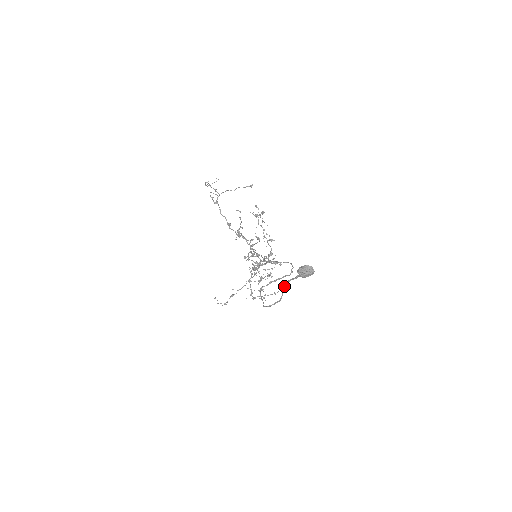
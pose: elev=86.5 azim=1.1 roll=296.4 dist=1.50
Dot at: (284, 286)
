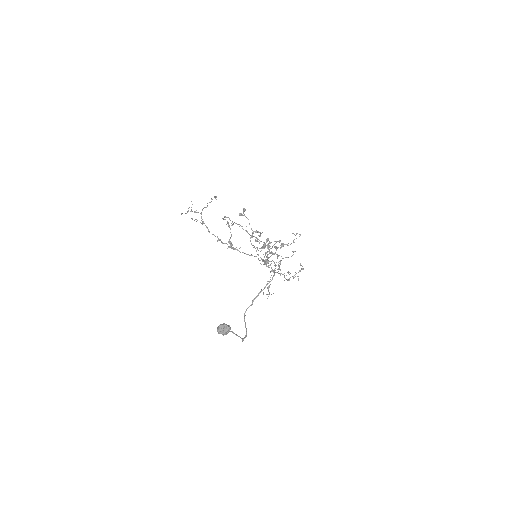
Dot at: (232, 332)
